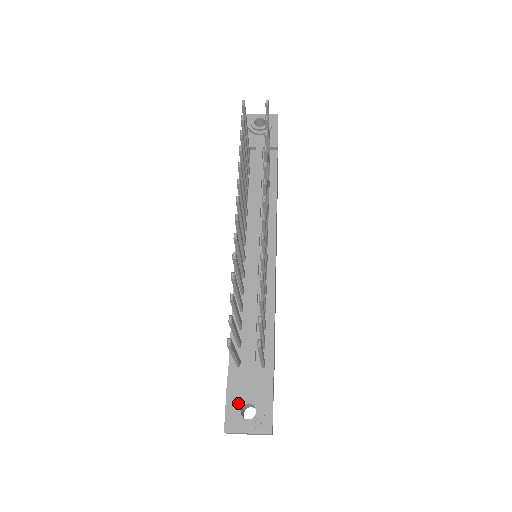
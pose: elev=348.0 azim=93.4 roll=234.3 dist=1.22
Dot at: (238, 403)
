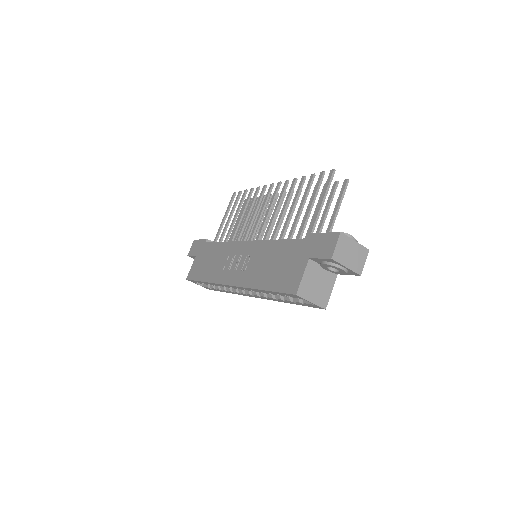
Dot at: occluded
